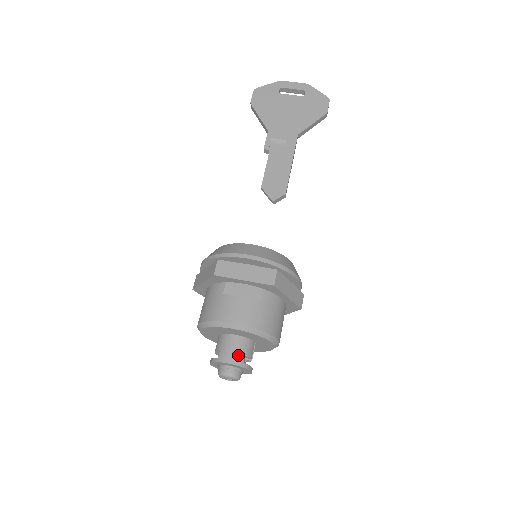
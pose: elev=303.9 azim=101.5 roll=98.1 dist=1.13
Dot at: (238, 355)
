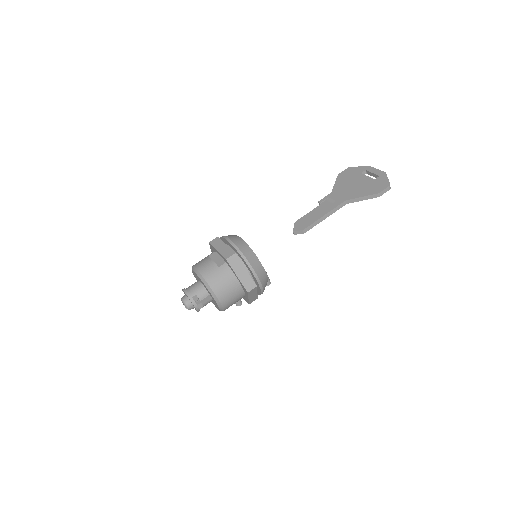
Dot at: (192, 291)
